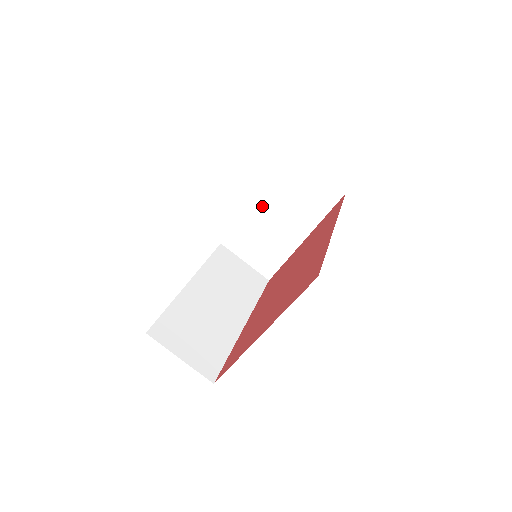
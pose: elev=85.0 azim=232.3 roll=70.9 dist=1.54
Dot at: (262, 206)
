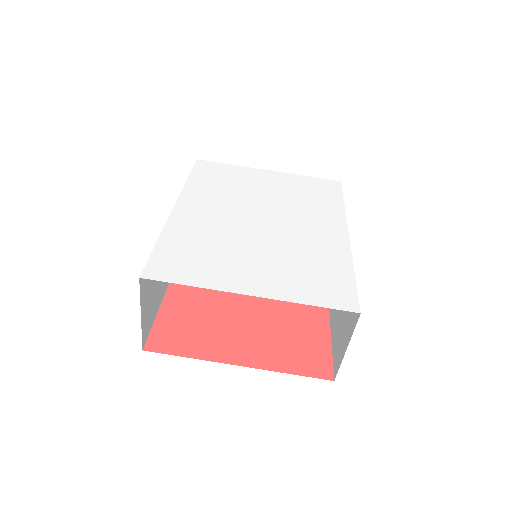
Dot at: occluded
